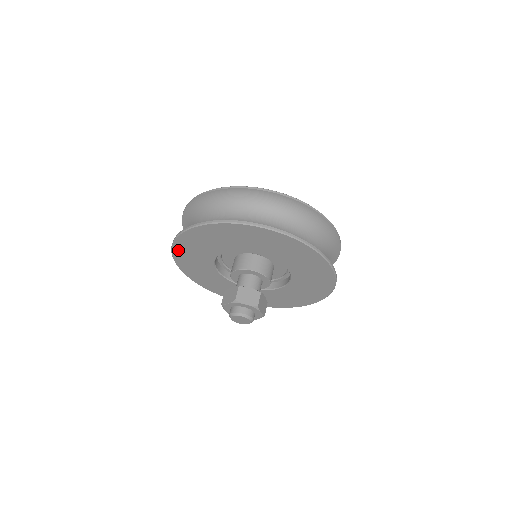
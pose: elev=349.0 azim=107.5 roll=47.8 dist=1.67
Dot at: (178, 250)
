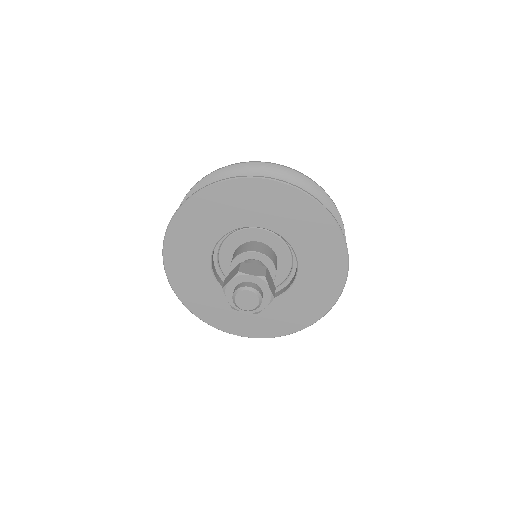
Dot at: (170, 249)
